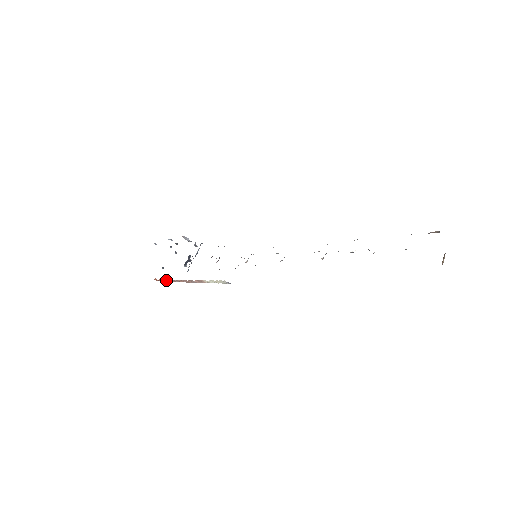
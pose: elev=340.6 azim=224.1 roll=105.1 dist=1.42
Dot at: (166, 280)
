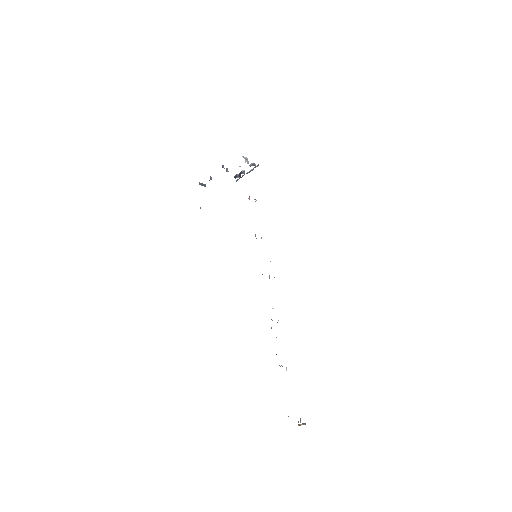
Dot at: occluded
